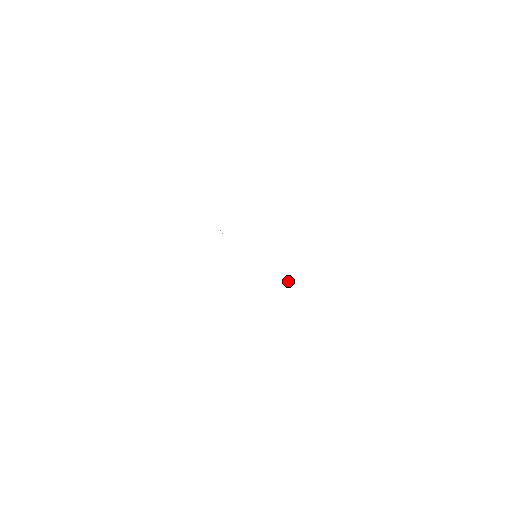
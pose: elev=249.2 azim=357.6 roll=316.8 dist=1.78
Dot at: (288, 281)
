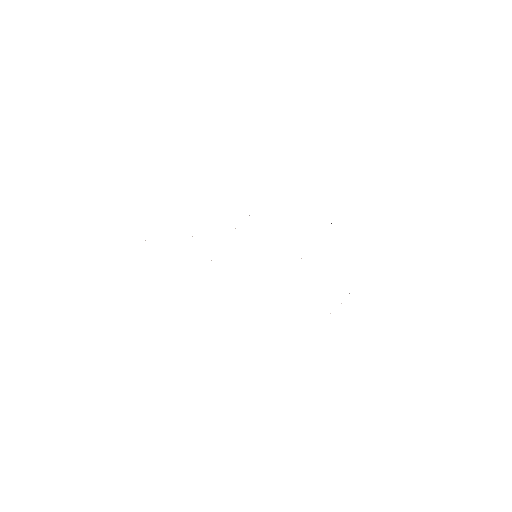
Dot at: occluded
